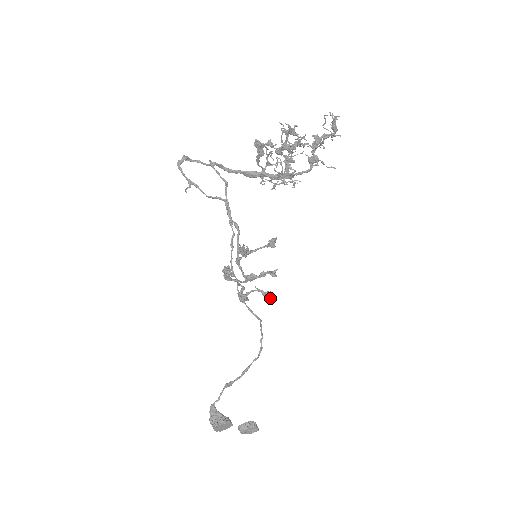
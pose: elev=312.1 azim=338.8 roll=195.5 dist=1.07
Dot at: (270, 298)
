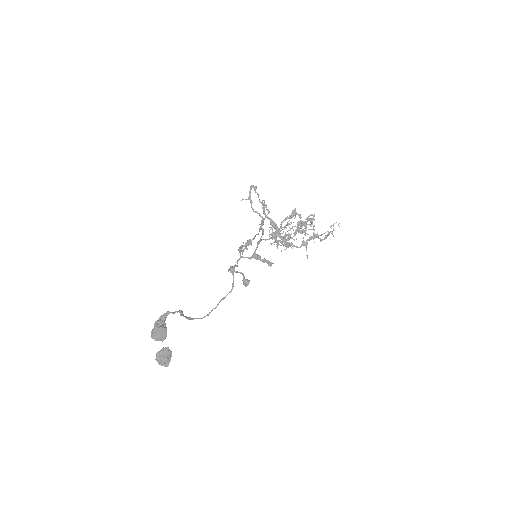
Dot at: (248, 282)
